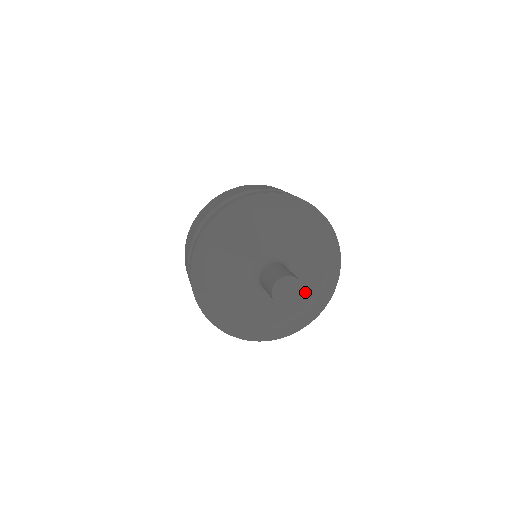
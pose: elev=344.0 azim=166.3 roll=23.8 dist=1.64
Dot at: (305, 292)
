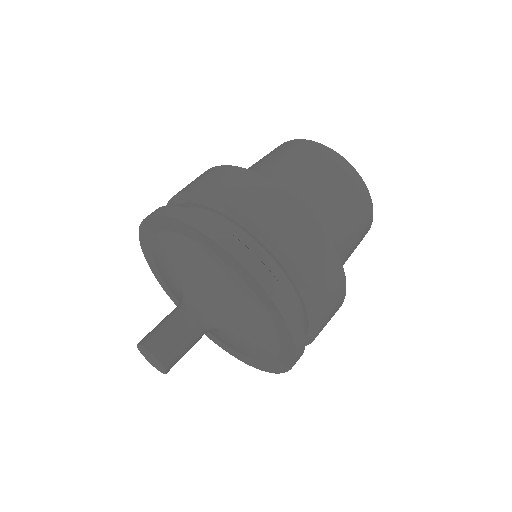
Dot at: (249, 320)
